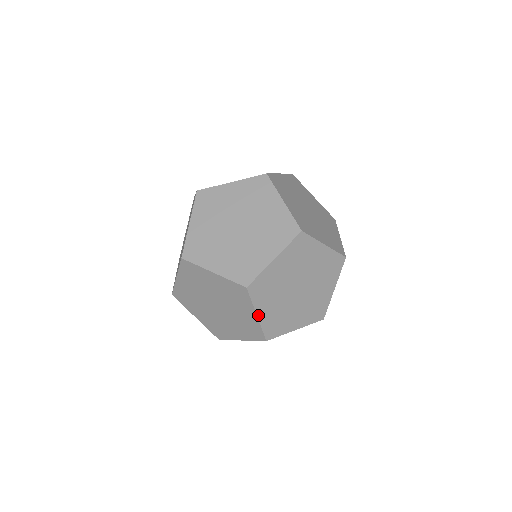
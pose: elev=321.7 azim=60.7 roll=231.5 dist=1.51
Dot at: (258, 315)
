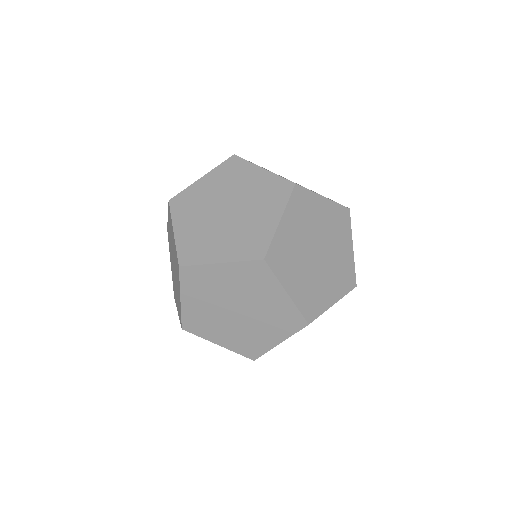
Dot at: (264, 169)
